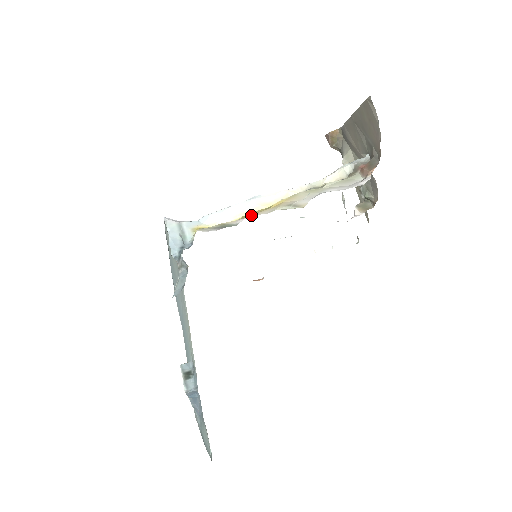
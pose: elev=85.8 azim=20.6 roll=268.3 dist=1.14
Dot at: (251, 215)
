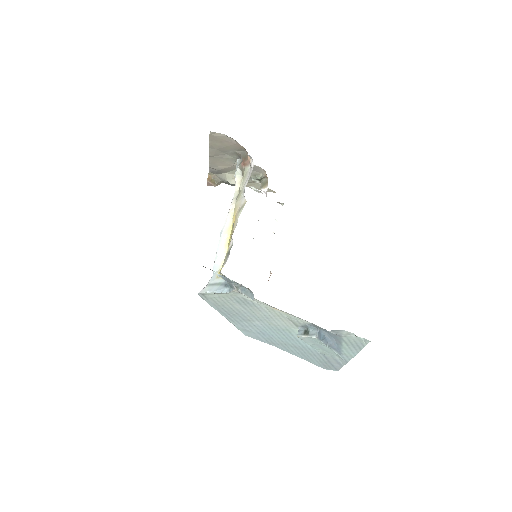
Dot at: (231, 236)
